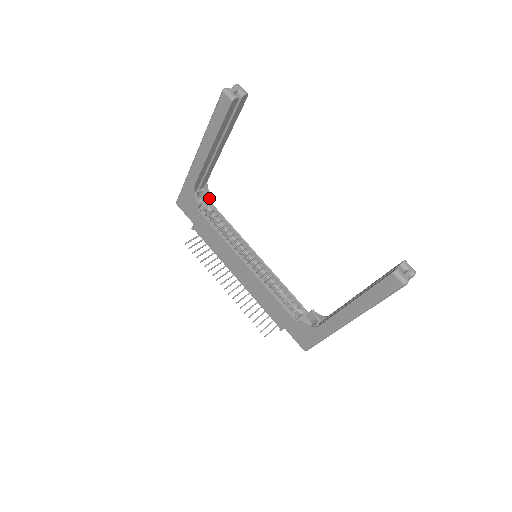
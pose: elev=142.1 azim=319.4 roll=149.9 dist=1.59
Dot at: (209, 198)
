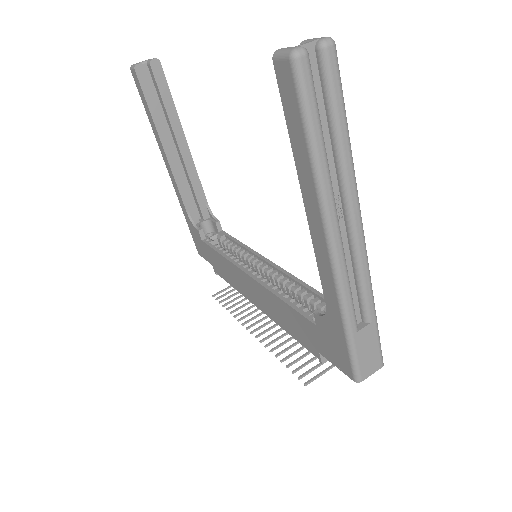
Dot at: (215, 224)
